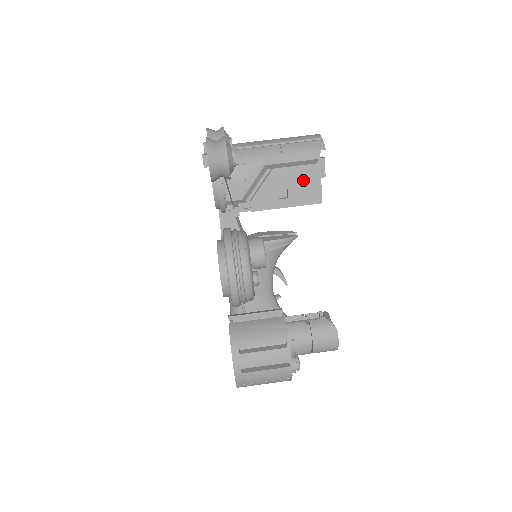
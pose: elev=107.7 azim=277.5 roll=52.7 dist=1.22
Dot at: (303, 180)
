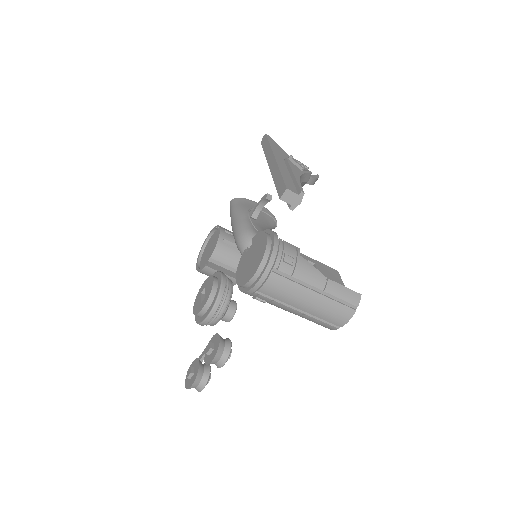
Dot at: occluded
